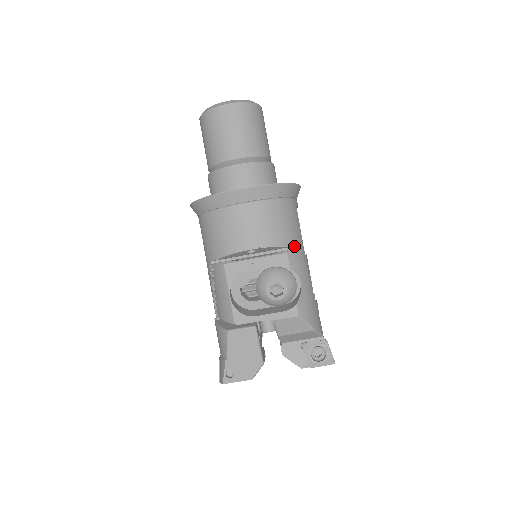
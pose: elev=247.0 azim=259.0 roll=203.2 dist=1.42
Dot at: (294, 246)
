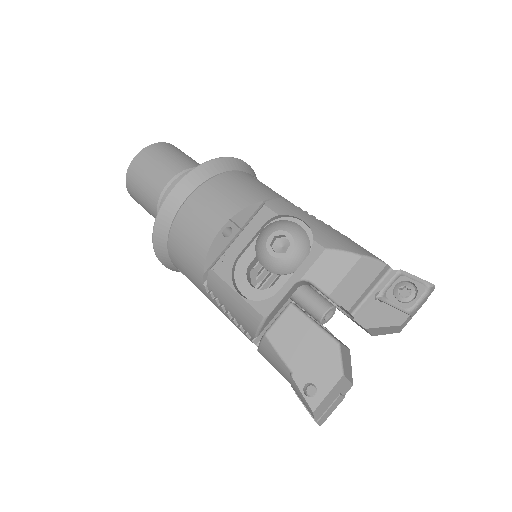
Dot at: occluded
